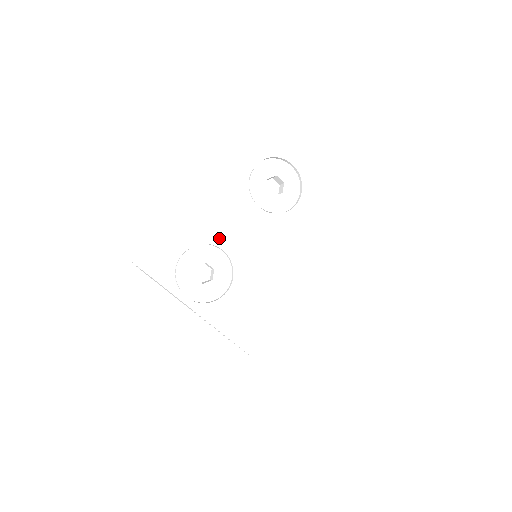
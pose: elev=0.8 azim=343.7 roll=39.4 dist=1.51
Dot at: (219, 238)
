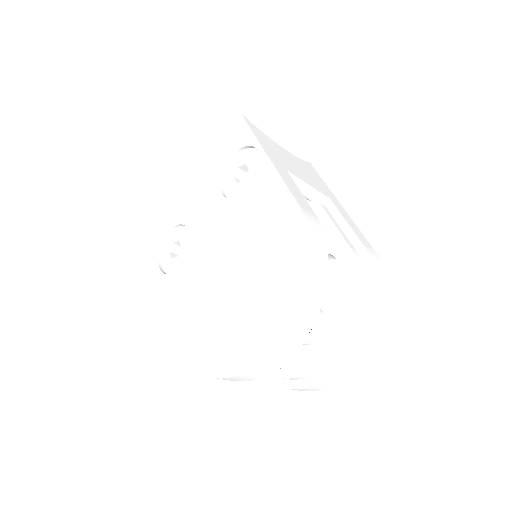
Dot at: (190, 220)
